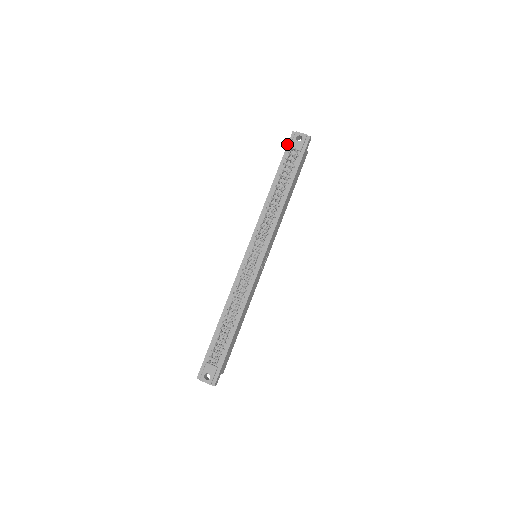
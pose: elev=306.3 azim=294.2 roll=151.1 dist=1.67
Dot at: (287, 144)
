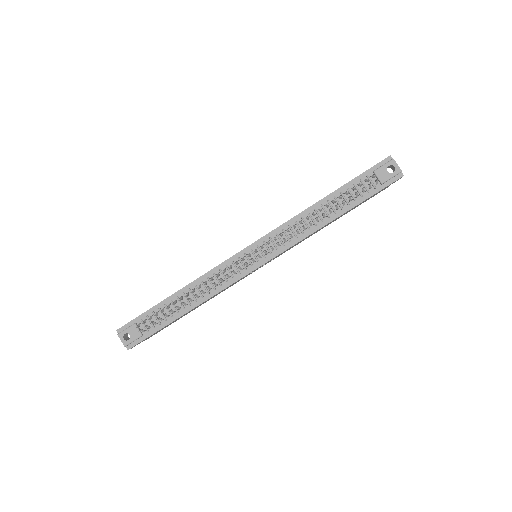
Dot at: (374, 165)
